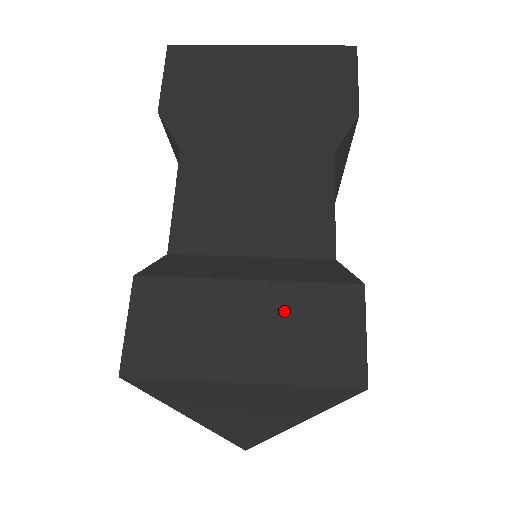
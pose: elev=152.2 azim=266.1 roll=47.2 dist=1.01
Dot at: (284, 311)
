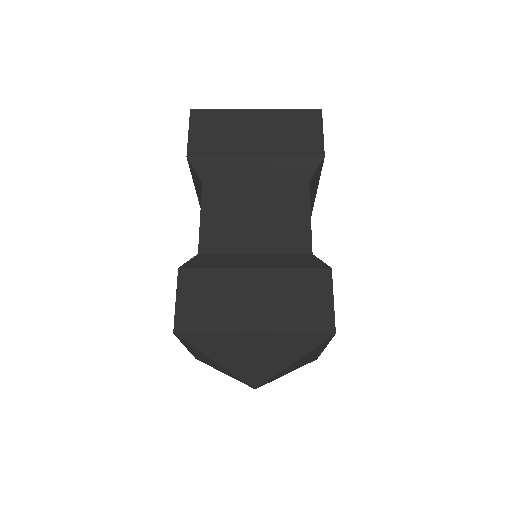
Dot at: (280, 287)
